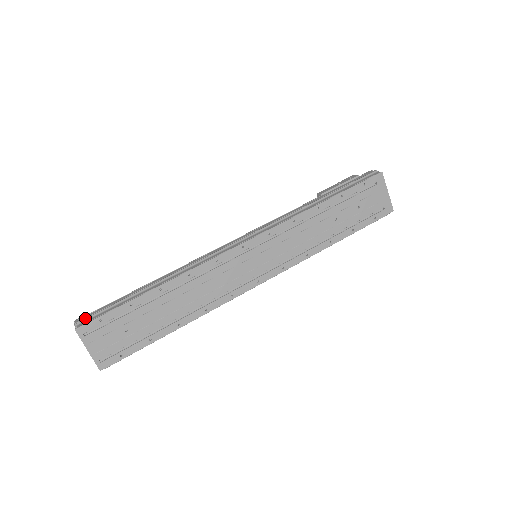
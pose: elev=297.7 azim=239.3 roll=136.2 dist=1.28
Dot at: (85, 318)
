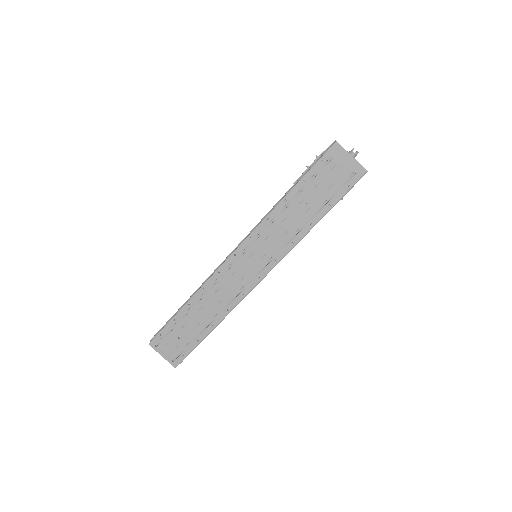
Dot at: (155, 335)
